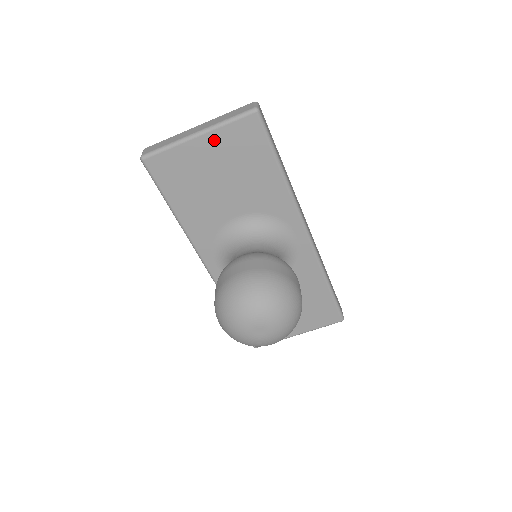
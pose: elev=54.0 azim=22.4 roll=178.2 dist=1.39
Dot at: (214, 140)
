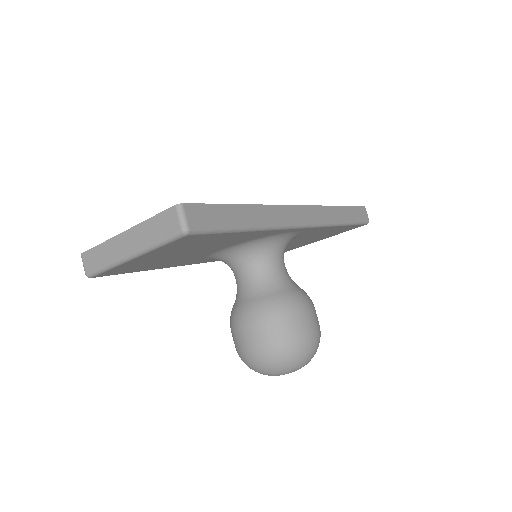
Dot at: (154, 253)
